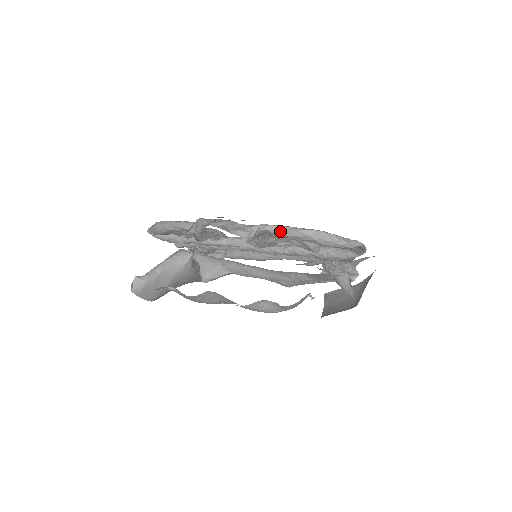
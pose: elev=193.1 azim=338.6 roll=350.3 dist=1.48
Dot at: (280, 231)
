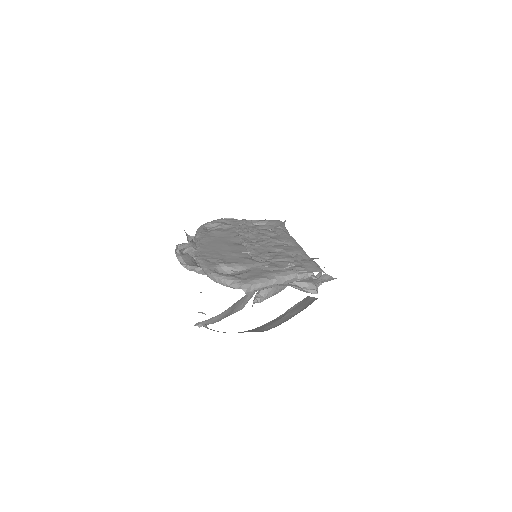
Dot at: occluded
